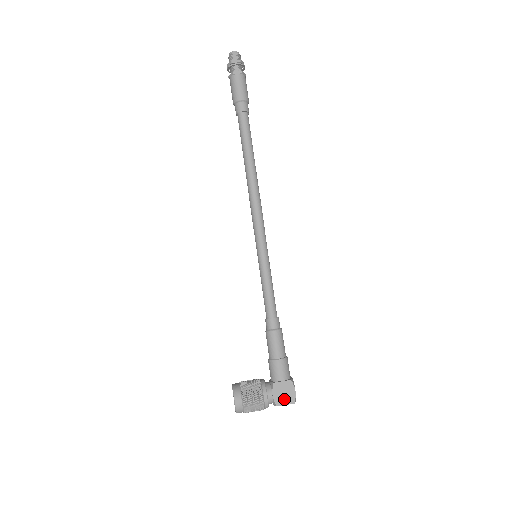
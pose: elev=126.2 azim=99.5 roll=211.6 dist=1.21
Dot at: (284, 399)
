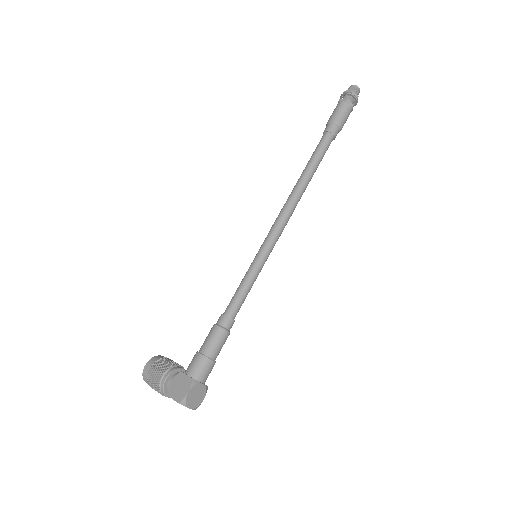
Dot at: (176, 392)
